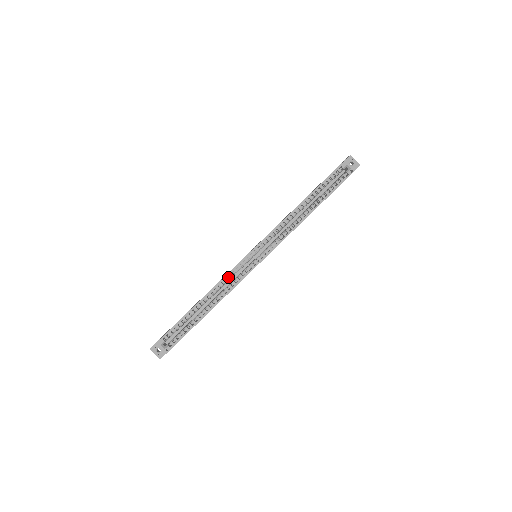
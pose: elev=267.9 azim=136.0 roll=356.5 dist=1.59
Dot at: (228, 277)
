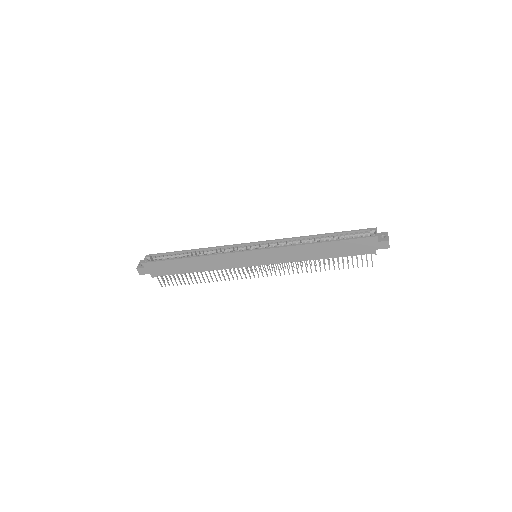
Dot at: (224, 248)
